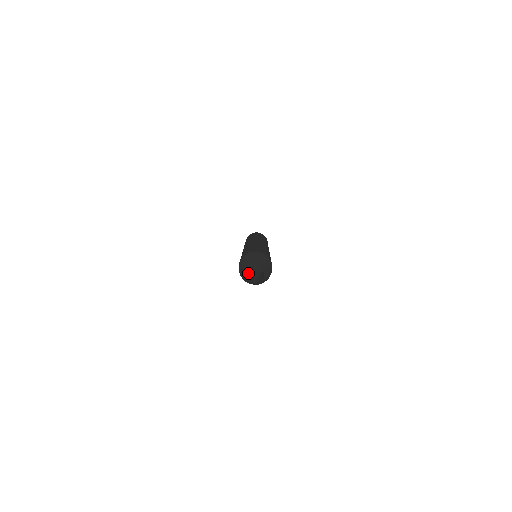
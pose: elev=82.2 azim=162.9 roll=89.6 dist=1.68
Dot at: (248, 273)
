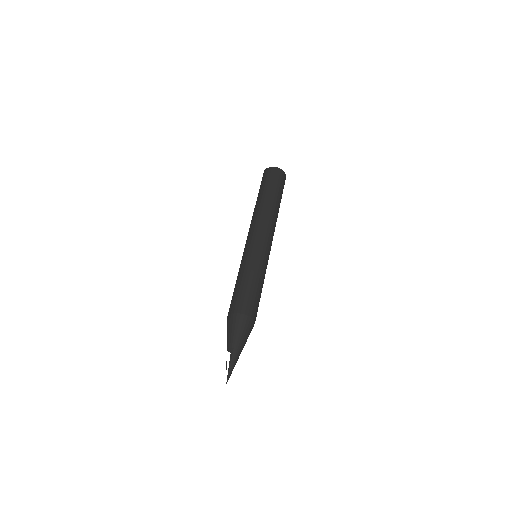
Dot at: occluded
